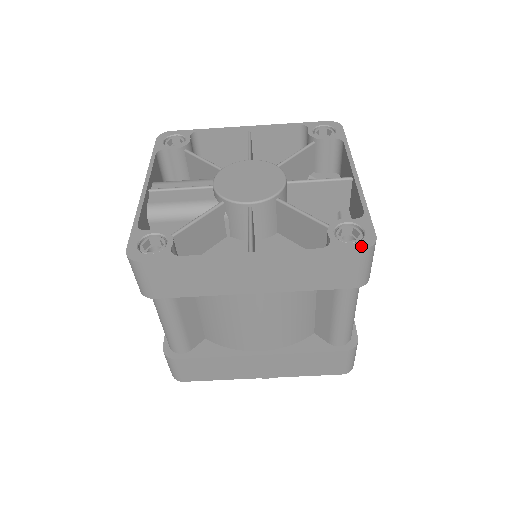
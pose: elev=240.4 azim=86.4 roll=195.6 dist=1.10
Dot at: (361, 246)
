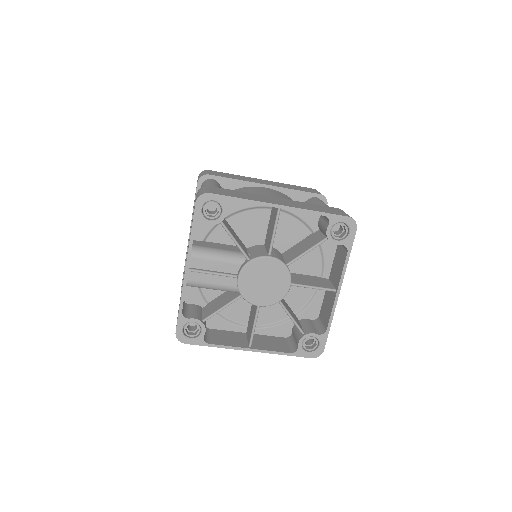
Dot at: (312, 356)
